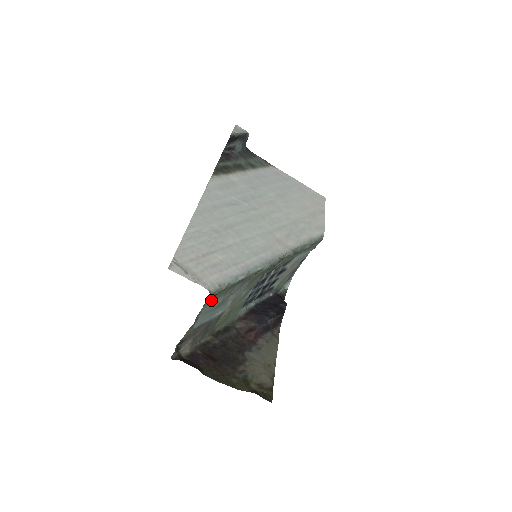
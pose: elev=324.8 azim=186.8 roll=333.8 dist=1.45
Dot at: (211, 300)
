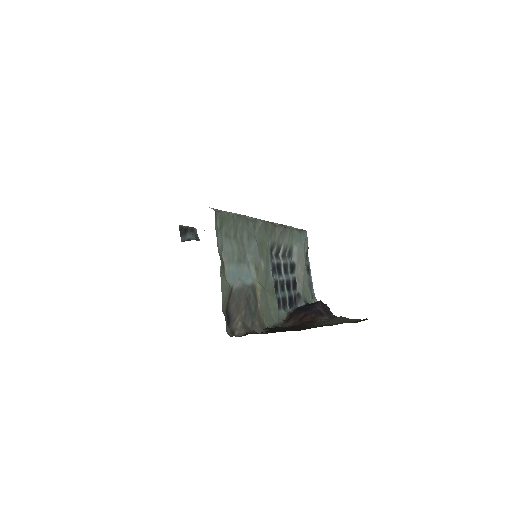
Dot at: (222, 234)
